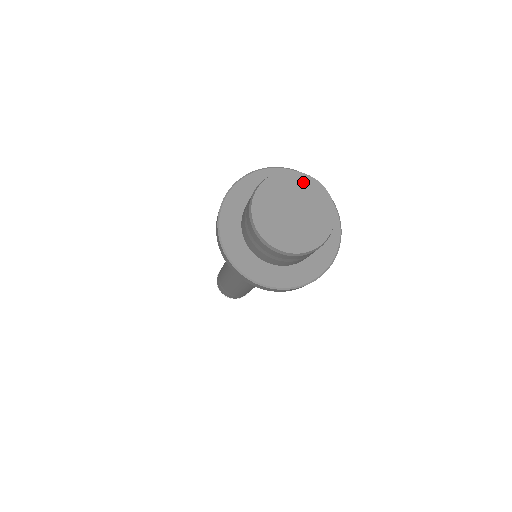
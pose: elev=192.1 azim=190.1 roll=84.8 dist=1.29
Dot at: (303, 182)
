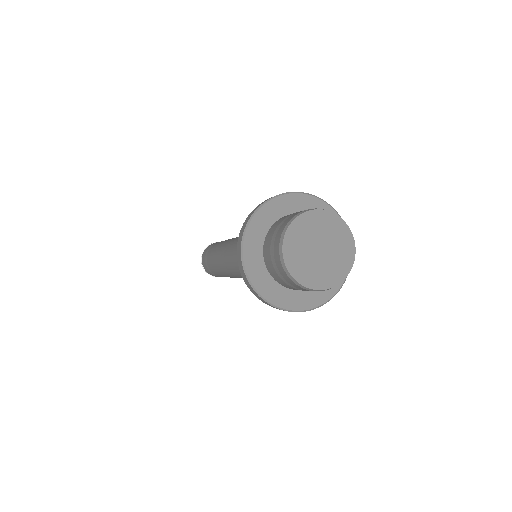
Dot at: (325, 219)
